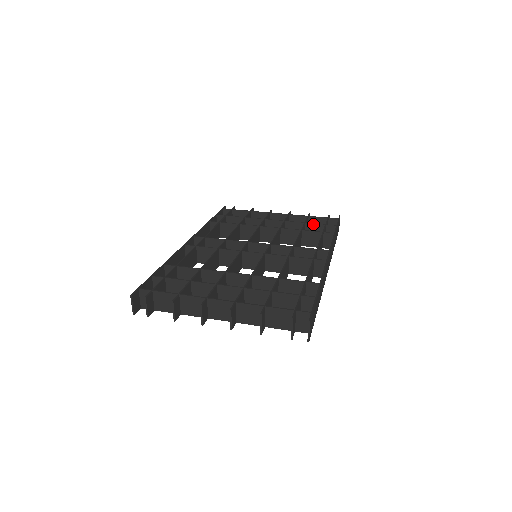
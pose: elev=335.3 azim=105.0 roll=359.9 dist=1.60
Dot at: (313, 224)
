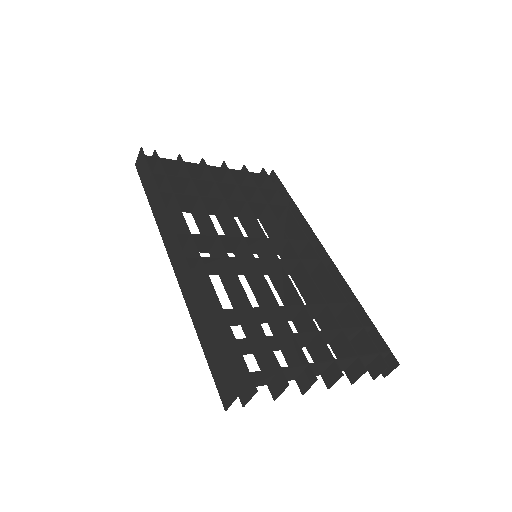
Dot at: (266, 189)
